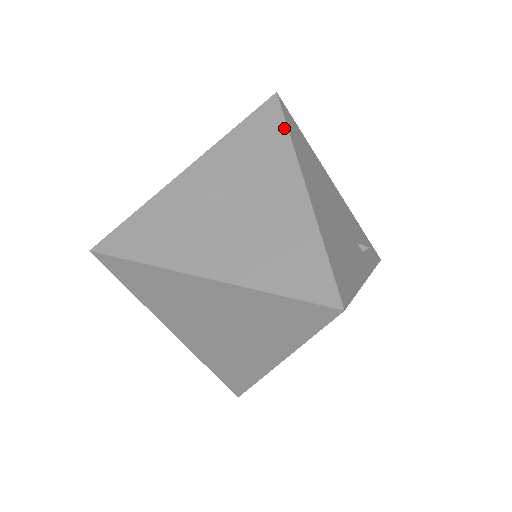
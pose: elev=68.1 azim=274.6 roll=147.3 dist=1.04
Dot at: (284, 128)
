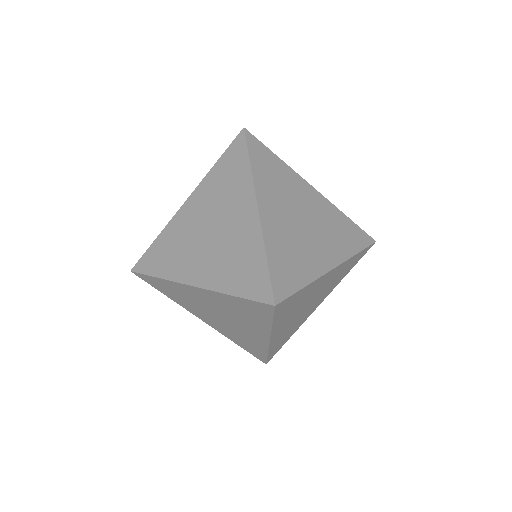
Dot at: occluded
